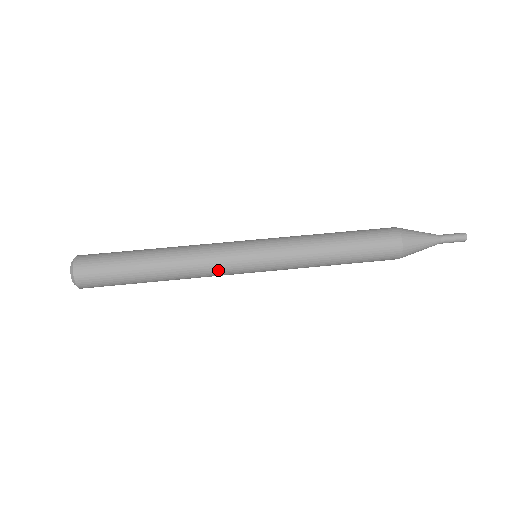
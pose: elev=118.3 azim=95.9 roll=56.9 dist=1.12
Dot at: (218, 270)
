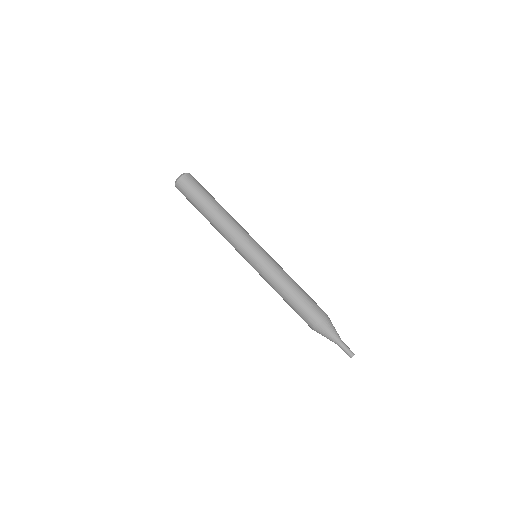
Dot at: occluded
